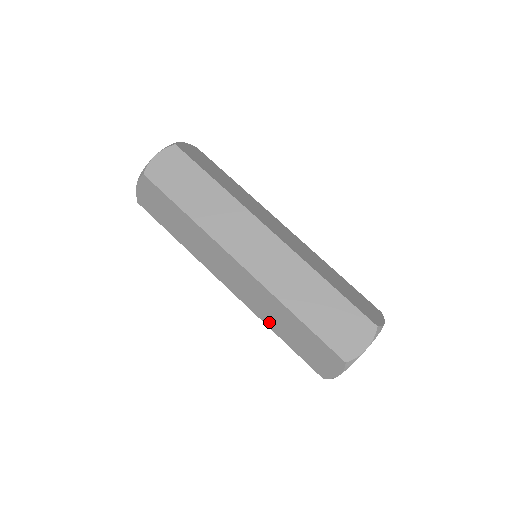
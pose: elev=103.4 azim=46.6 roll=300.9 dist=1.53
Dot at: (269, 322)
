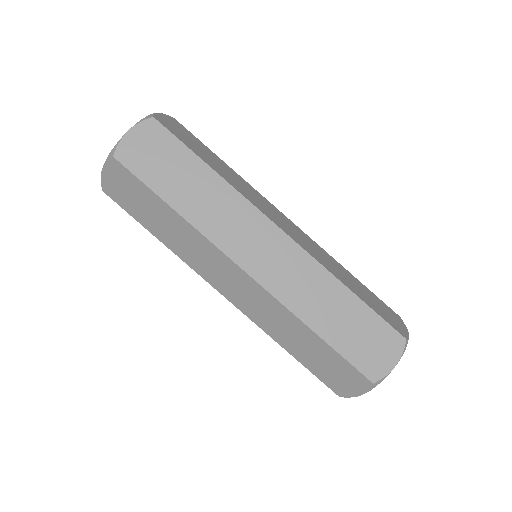
Dot at: (276, 336)
